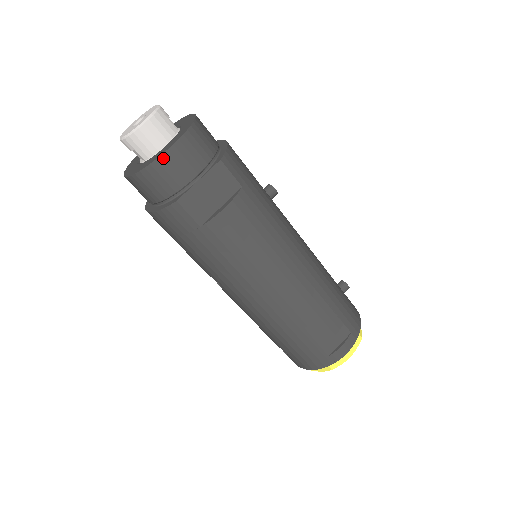
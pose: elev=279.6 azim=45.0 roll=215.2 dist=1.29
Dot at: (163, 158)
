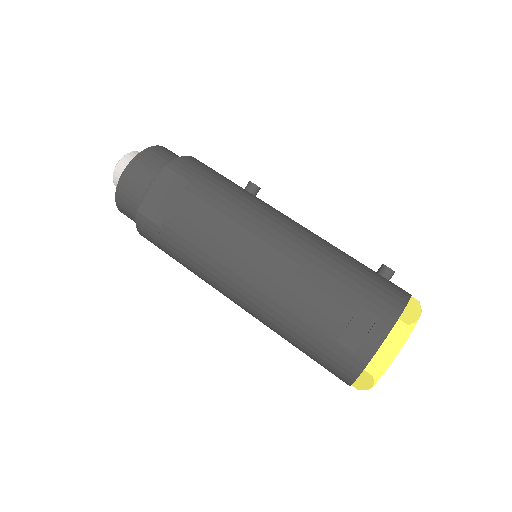
Dot at: (121, 181)
